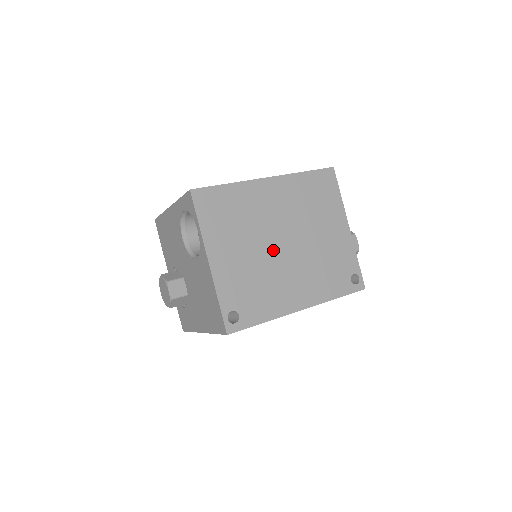
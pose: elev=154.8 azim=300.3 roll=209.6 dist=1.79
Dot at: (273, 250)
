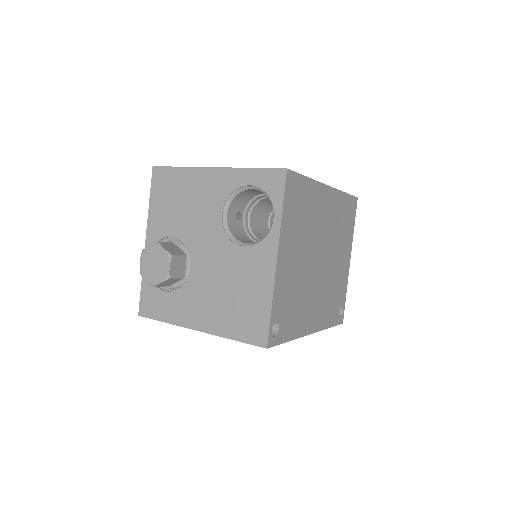
Dot at: (313, 264)
